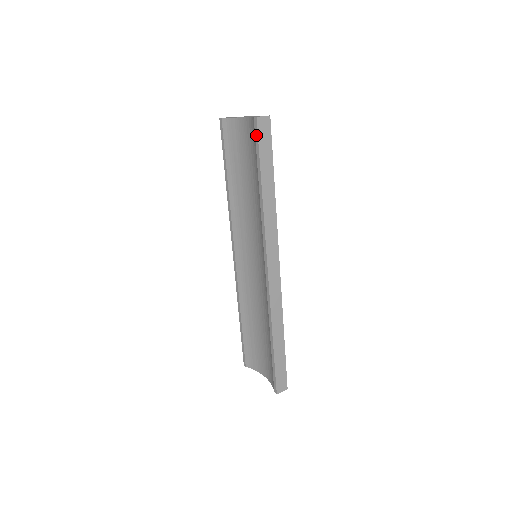
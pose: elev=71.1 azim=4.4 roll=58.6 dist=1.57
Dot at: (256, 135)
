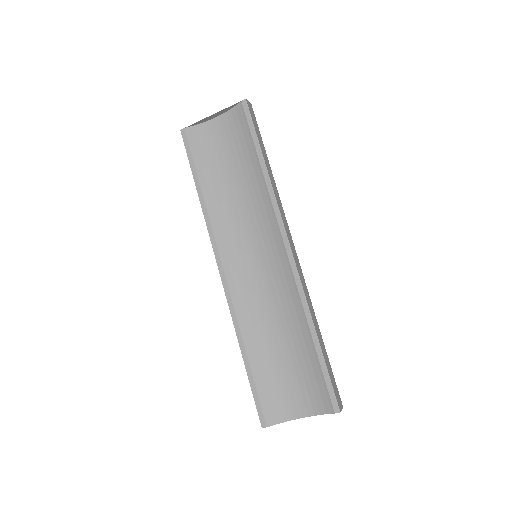
Dot at: (248, 115)
